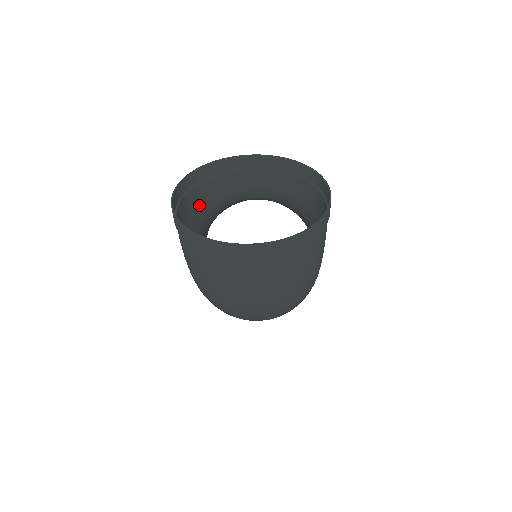
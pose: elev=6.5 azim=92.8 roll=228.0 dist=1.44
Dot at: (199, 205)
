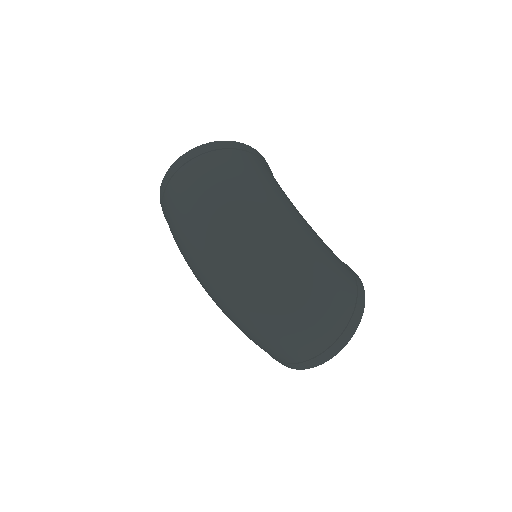
Dot at: occluded
